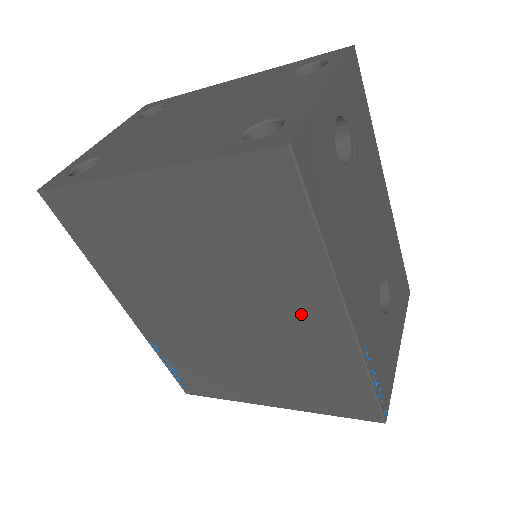
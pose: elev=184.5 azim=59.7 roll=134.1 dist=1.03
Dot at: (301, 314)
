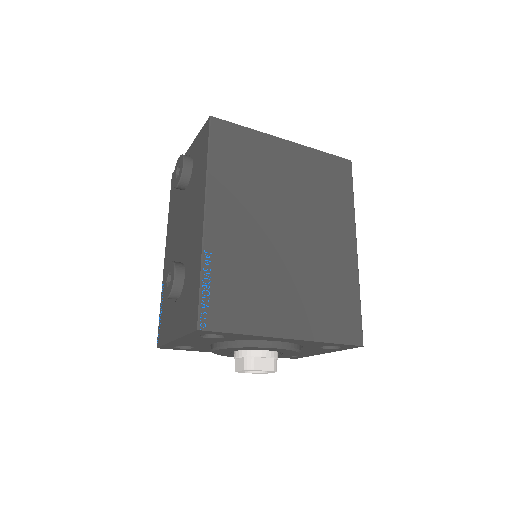
Dot at: (336, 241)
